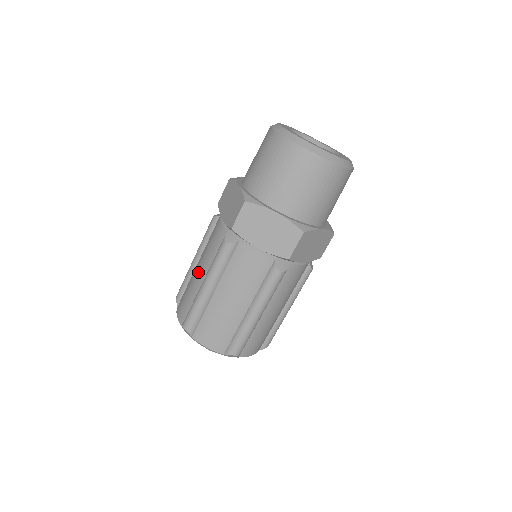
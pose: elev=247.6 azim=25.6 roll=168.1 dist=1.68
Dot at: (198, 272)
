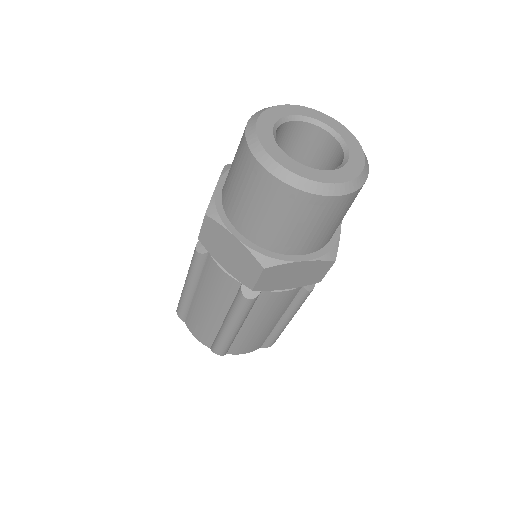
Dot at: (208, 309)
